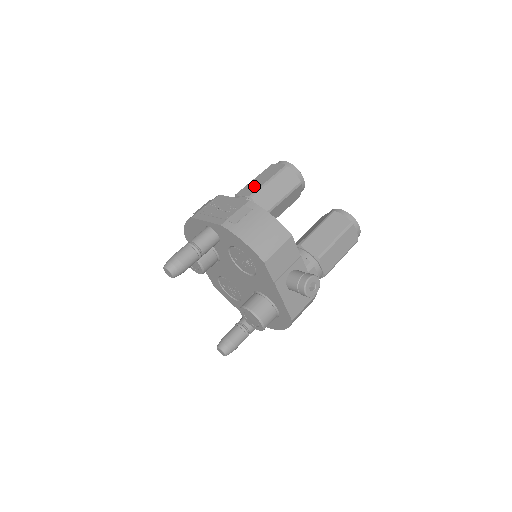
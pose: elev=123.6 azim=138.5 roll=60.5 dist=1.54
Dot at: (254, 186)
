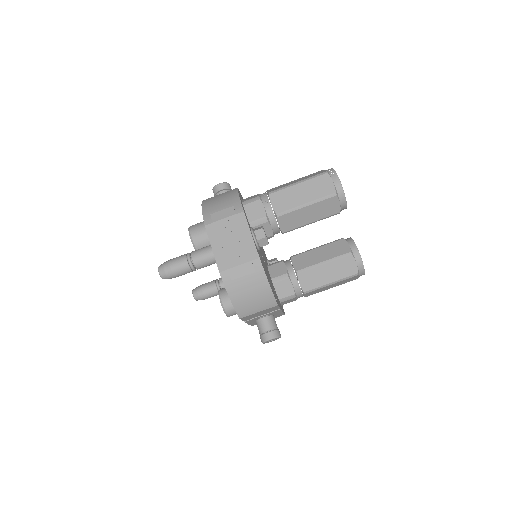
Dot at: (289, 200)
